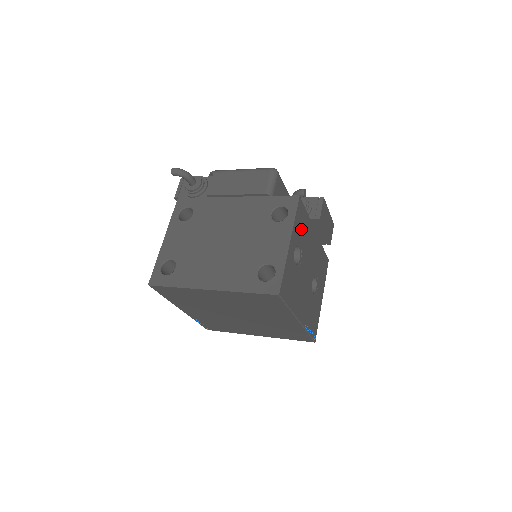
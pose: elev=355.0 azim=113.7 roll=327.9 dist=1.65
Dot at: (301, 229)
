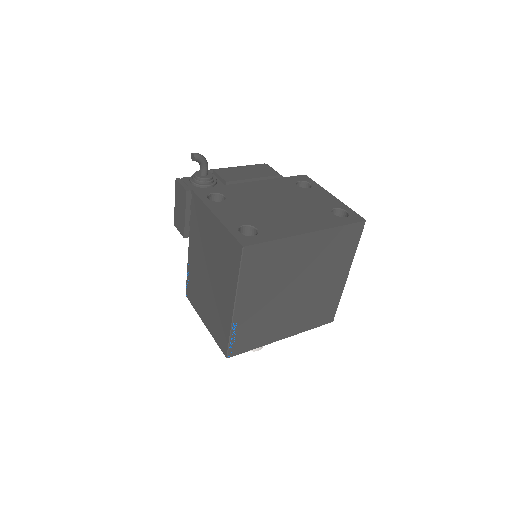
Dot at: occluded
